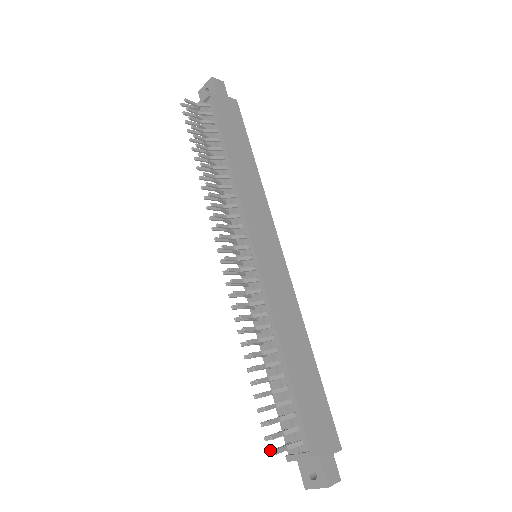
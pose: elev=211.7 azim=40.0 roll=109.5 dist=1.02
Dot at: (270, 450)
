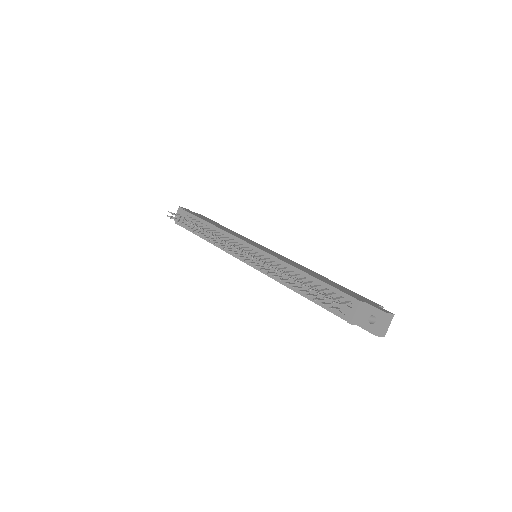
Dot at: (330, 307)
